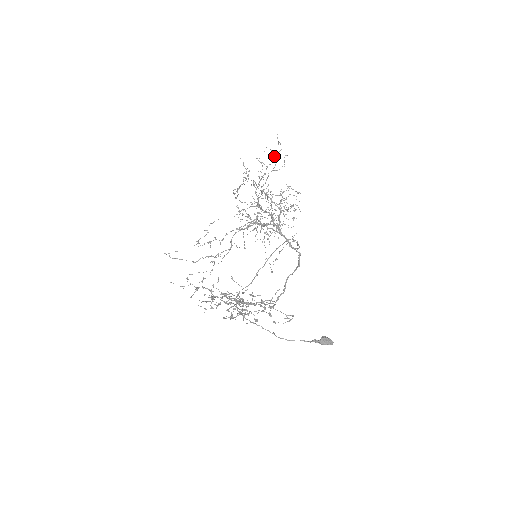
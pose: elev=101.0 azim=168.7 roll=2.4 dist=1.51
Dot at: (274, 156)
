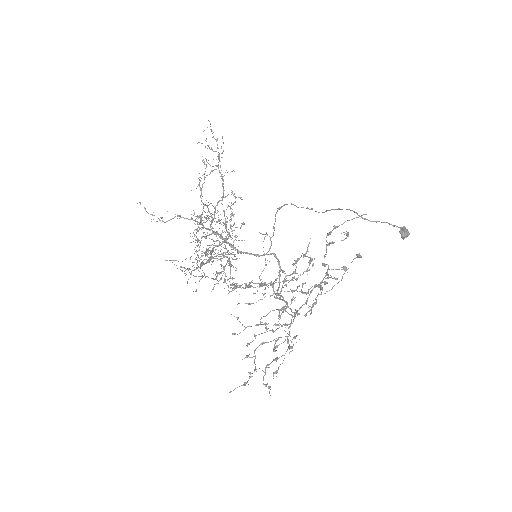
Dot at: (208, 146)
